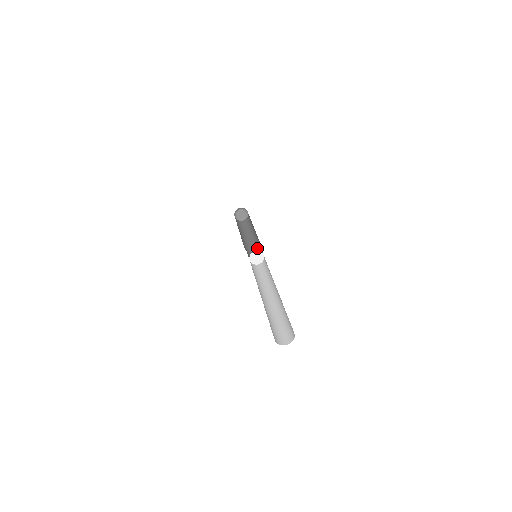
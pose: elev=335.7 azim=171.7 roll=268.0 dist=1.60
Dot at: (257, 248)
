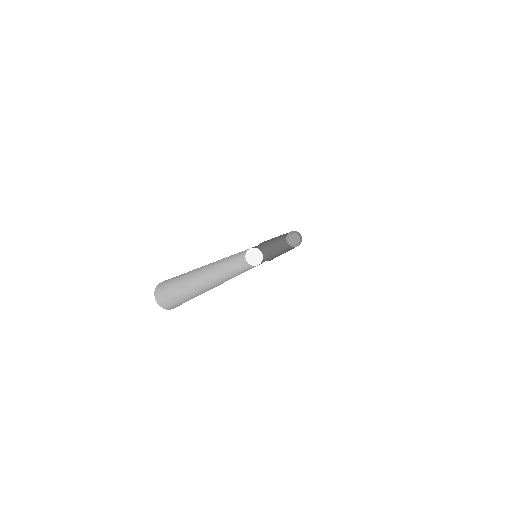
Dot at: (267, 260)
